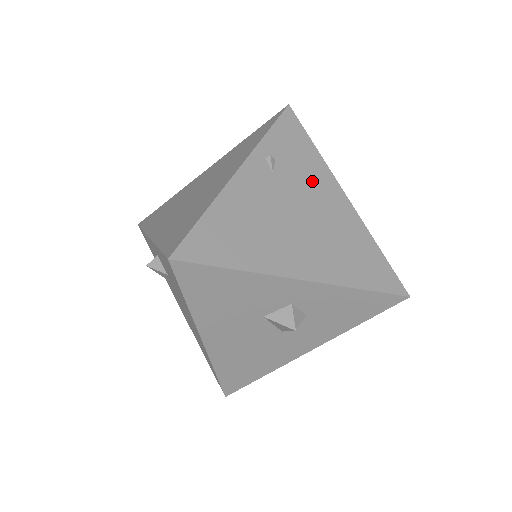
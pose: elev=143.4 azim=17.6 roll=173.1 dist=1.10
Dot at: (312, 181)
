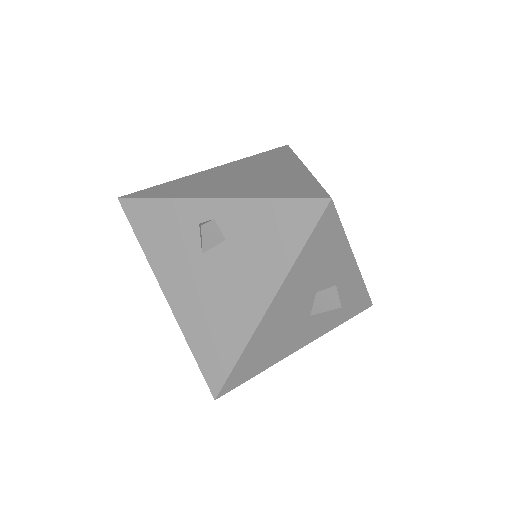
Dot at: occluded
